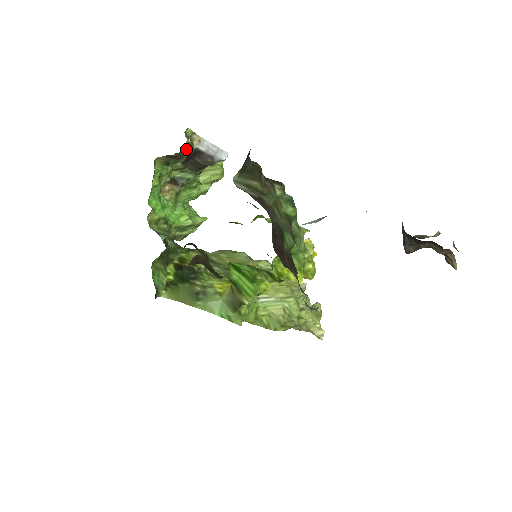
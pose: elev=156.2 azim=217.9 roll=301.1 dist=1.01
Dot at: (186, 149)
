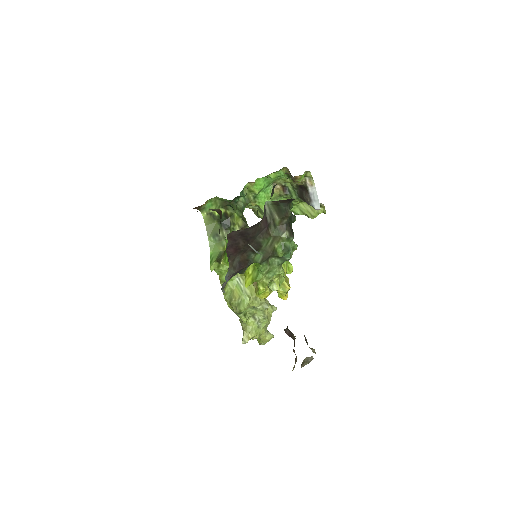
Dot at: (302, 180)
